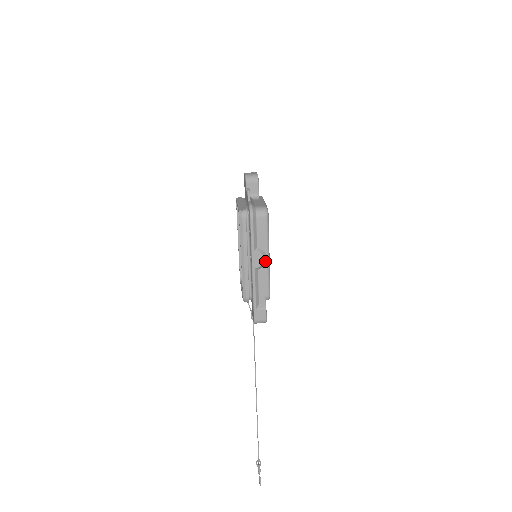
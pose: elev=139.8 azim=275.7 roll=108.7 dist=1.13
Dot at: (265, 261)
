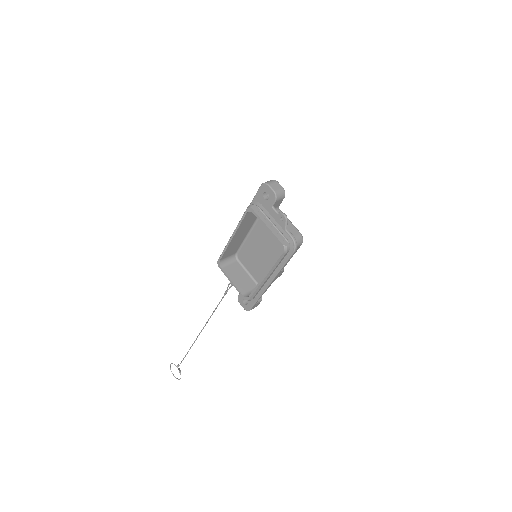
Dot at: occluded
